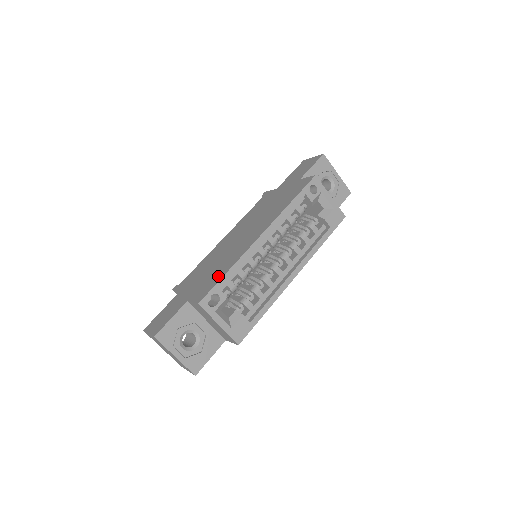
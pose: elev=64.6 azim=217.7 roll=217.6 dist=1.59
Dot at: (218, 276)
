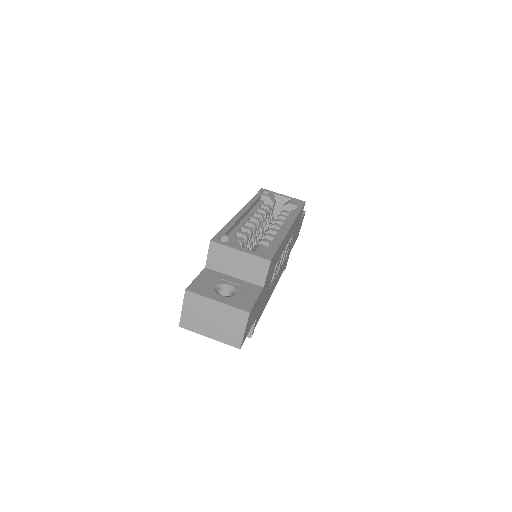
Dot at: occluded
